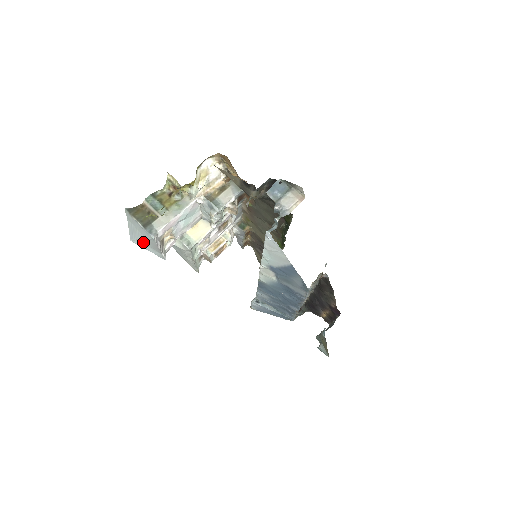
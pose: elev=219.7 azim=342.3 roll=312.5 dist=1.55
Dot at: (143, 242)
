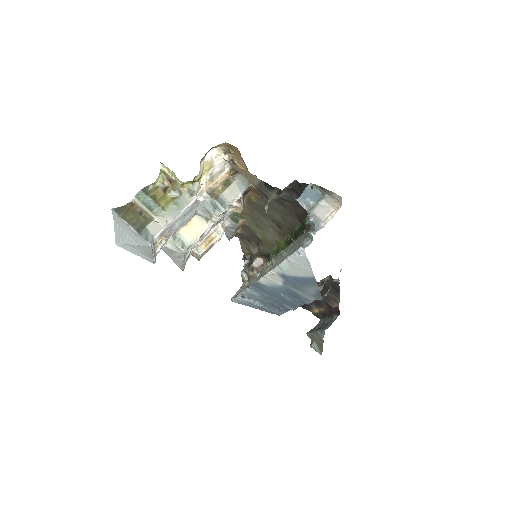
Dot at: (133, 247)
